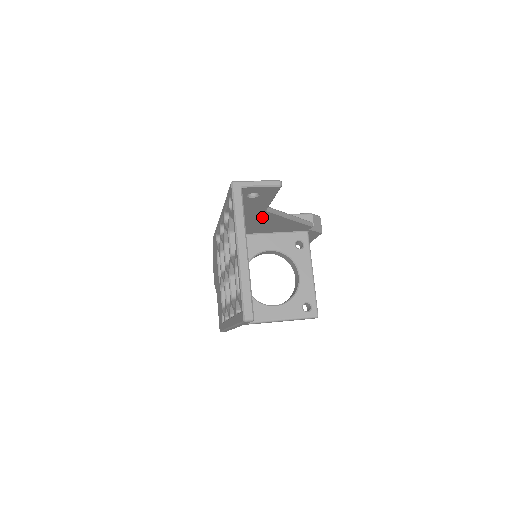
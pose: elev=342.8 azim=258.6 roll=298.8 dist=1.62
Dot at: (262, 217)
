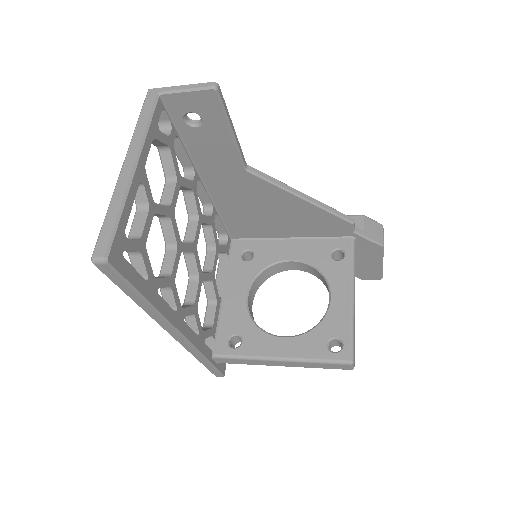
Dot at: (253, 189)
